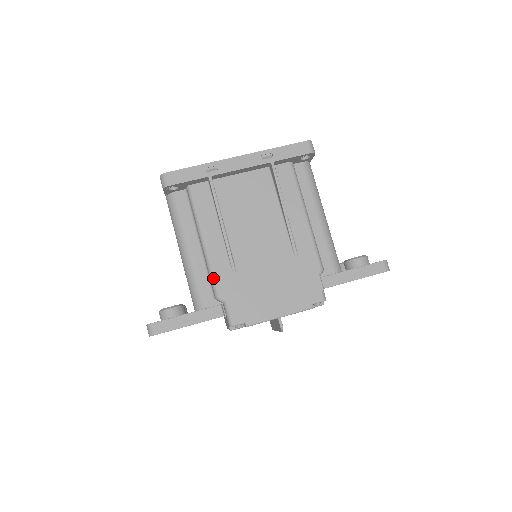
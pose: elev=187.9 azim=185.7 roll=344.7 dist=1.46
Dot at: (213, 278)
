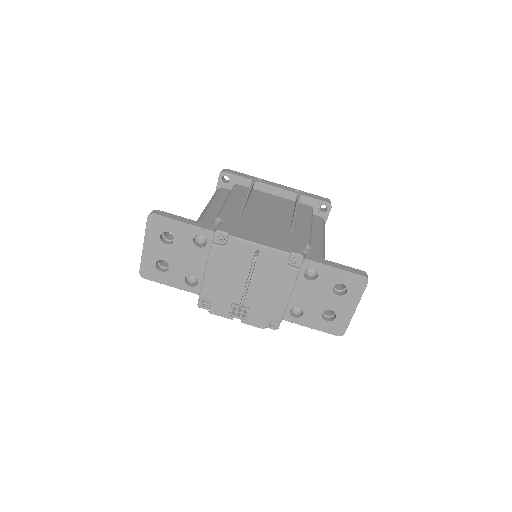
Dot at: (222, 211)
